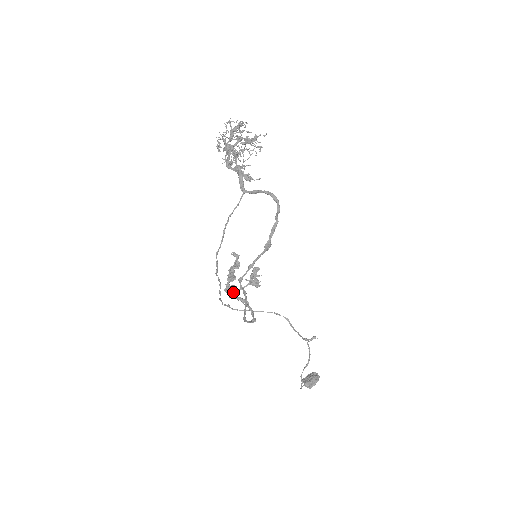
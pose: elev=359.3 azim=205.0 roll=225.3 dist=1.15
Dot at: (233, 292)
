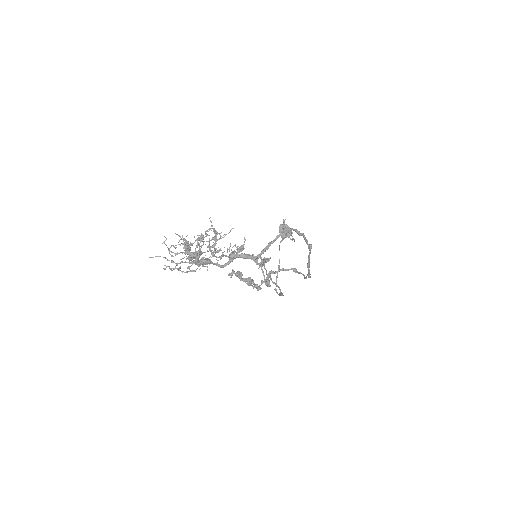
Dot at: occluded
